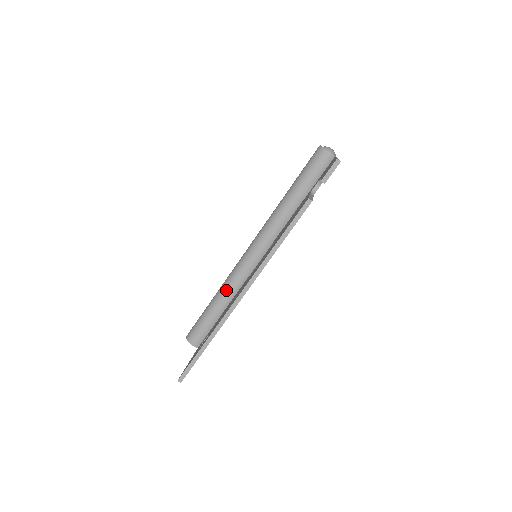
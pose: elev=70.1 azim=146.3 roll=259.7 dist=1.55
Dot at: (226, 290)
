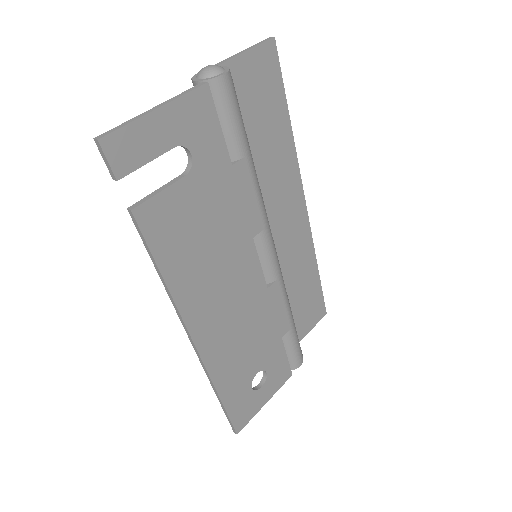
Dot at: occluded
